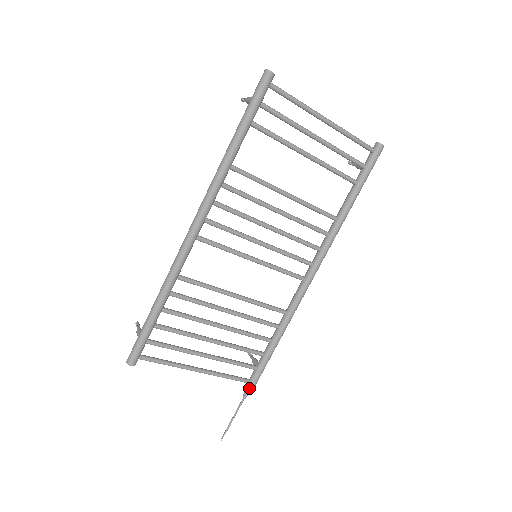
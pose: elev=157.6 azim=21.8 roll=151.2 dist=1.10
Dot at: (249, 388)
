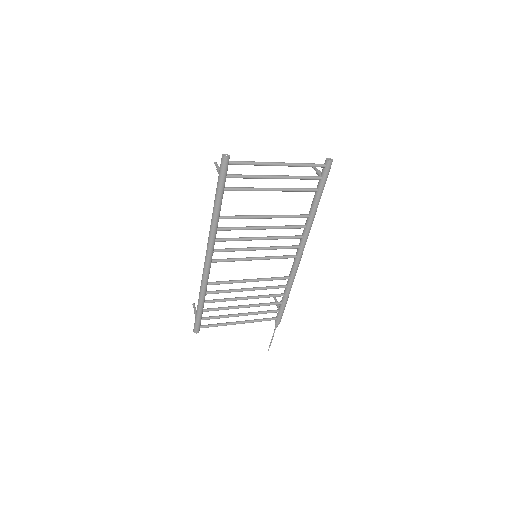
Dot at: (277, 323)
